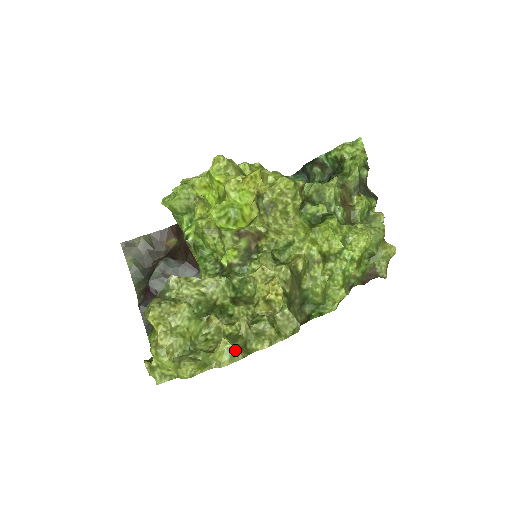
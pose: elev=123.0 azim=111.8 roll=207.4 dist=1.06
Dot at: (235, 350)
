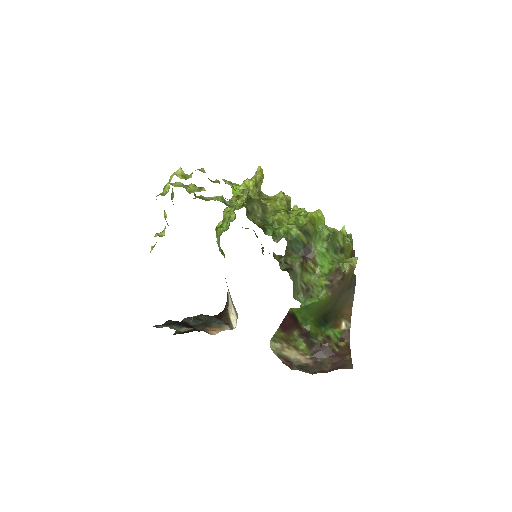
Dot at: (204, 170)
